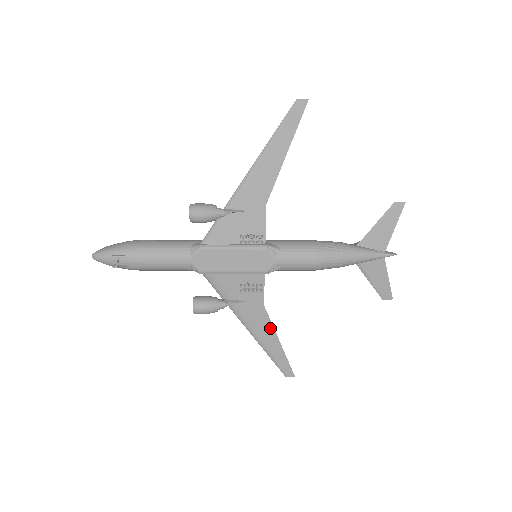
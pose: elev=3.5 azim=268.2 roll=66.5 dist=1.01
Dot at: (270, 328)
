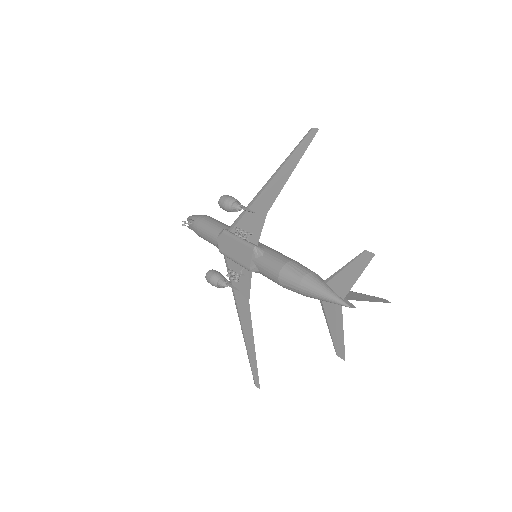
Dot at: (251, 327)
